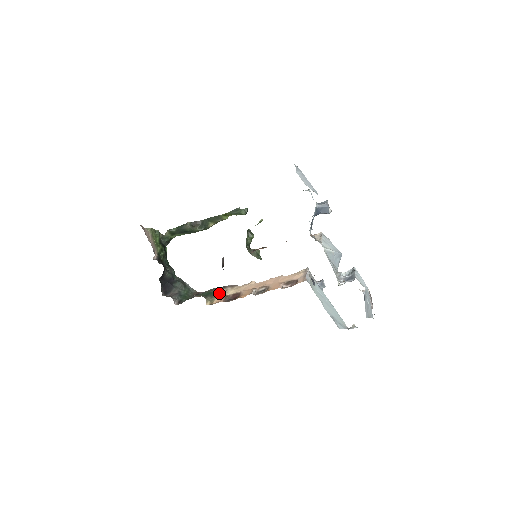
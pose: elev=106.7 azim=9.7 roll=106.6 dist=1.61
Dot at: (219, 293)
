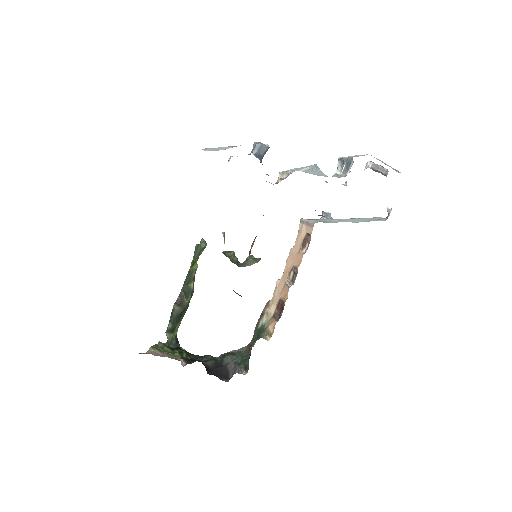
Dot at: (265, 322)
